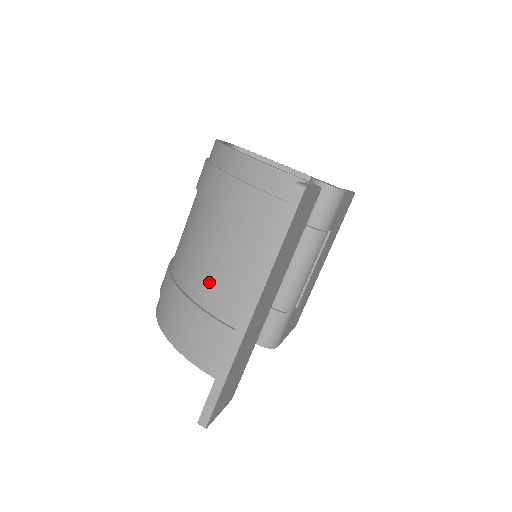
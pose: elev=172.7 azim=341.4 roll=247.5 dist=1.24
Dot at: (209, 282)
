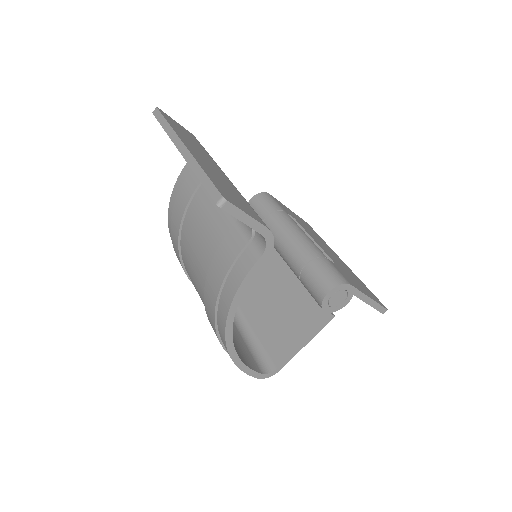
Dot at: (206, 244)
